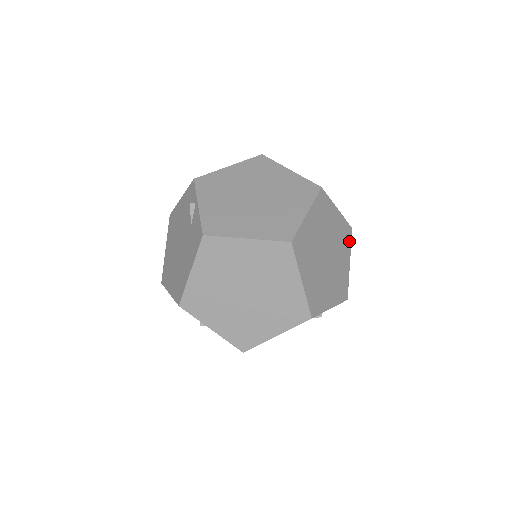
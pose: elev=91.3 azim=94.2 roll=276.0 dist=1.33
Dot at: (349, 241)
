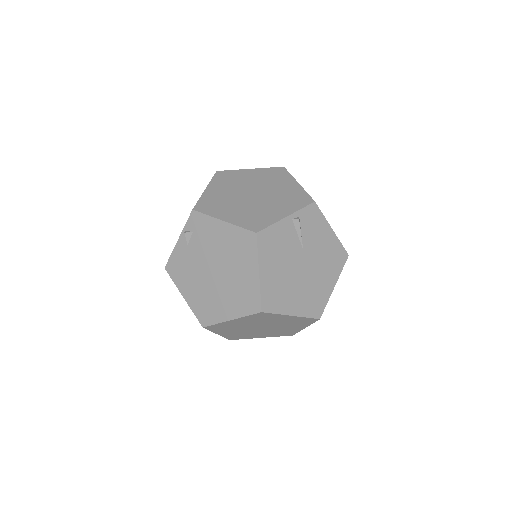
Dot at: occluded
